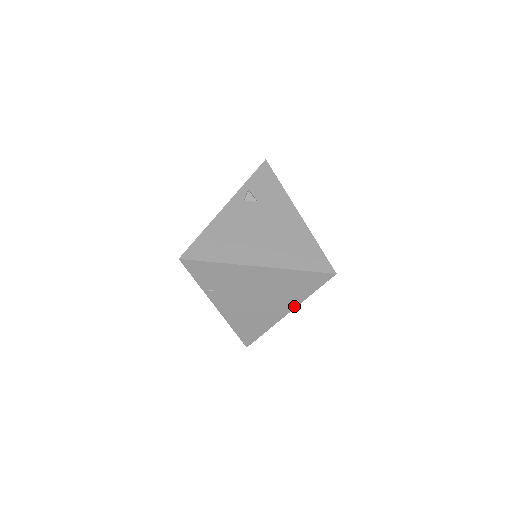
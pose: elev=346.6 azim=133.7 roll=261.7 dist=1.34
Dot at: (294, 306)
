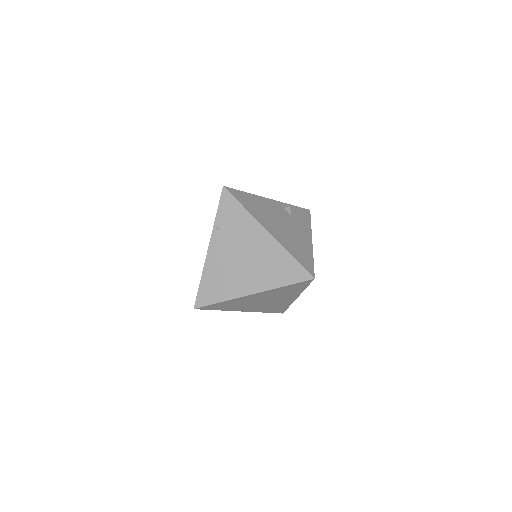
Dot at: (263, 289)
